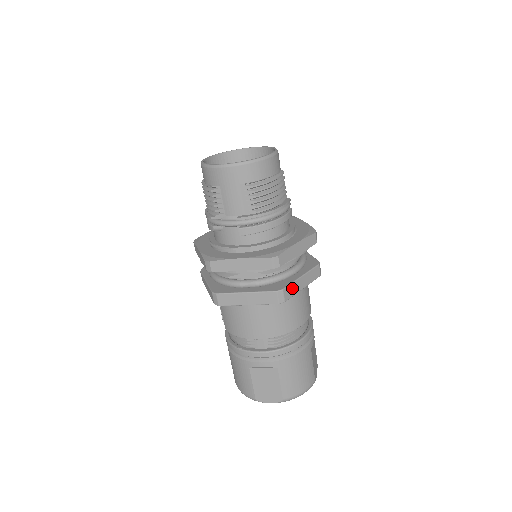
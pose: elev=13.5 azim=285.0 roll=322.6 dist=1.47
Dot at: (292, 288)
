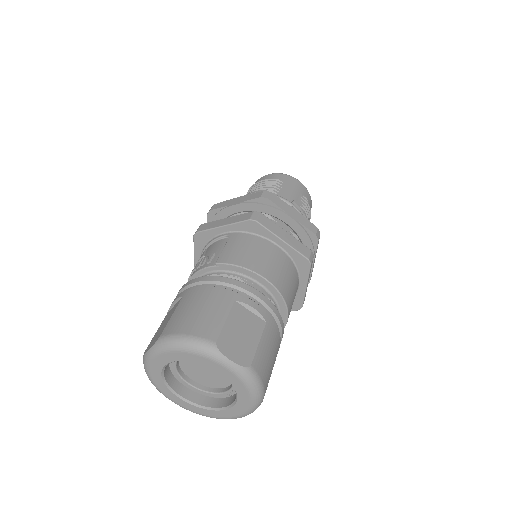
Dot at: occluded
